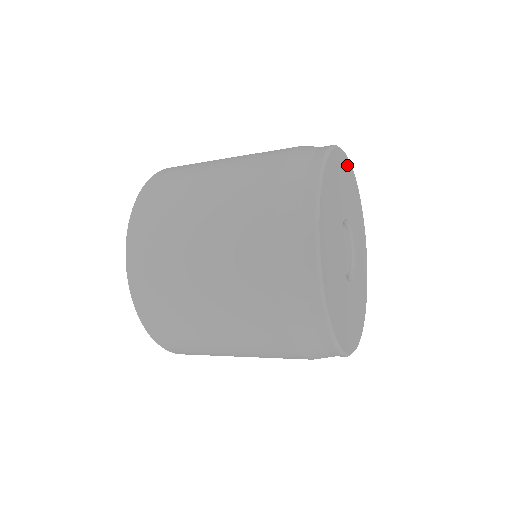
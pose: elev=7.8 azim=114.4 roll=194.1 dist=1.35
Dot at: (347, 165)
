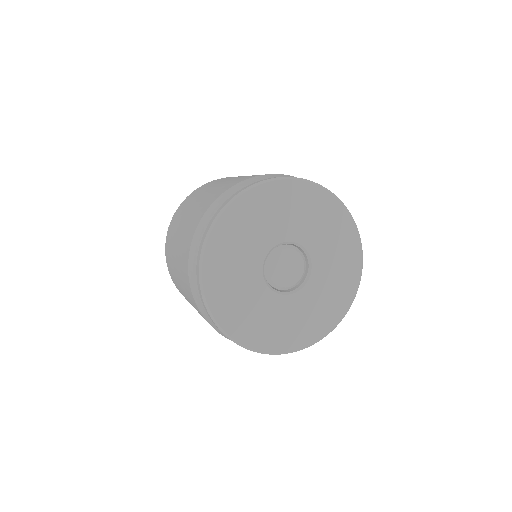
Dot at: (297, 189)
